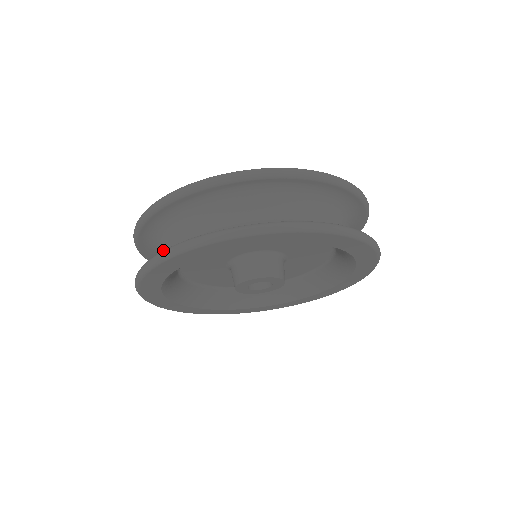
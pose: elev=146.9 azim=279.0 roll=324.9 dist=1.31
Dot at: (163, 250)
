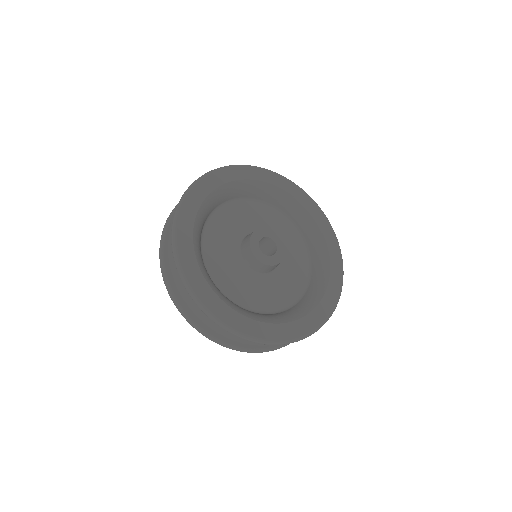
Dot at: occluded
